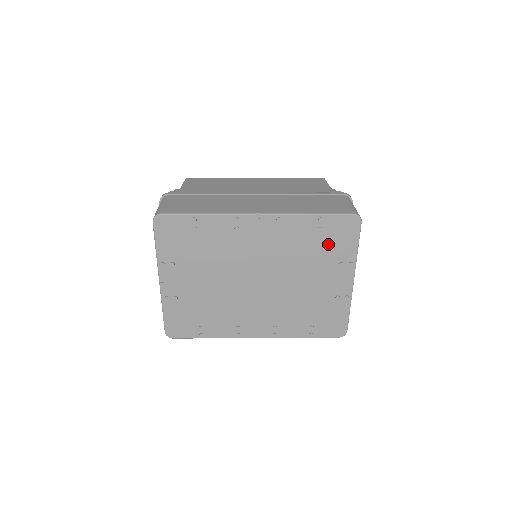
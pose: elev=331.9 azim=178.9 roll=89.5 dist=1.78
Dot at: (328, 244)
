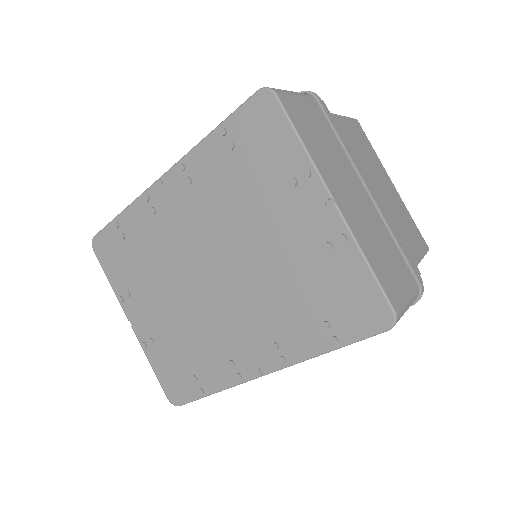
Dot at: (256, 162)
